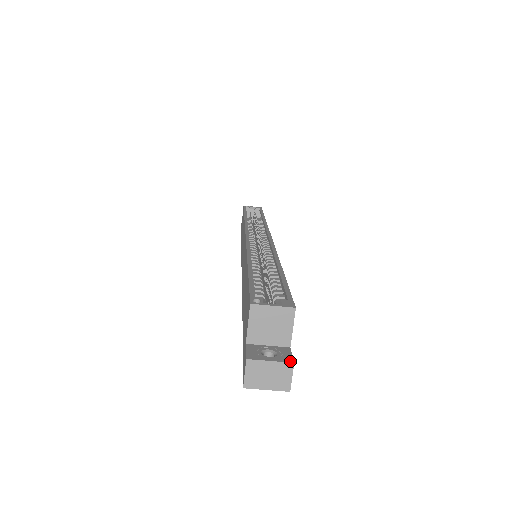
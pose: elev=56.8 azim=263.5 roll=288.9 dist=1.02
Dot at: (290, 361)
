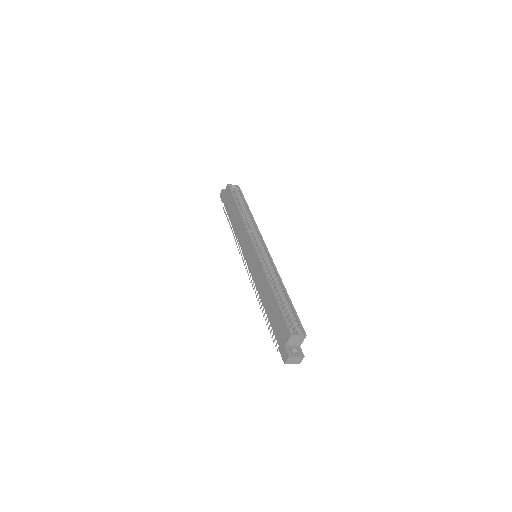
Dot at: (303, 356)
